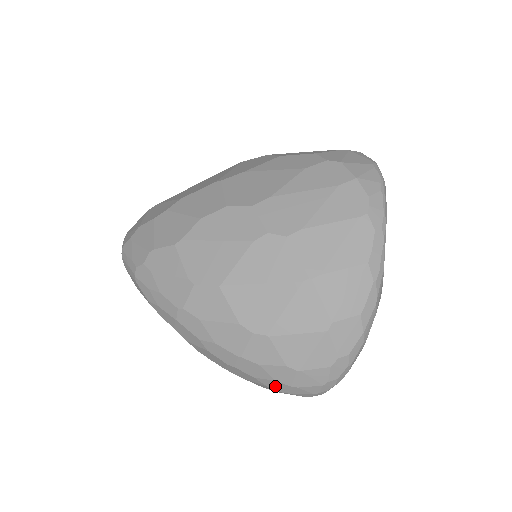
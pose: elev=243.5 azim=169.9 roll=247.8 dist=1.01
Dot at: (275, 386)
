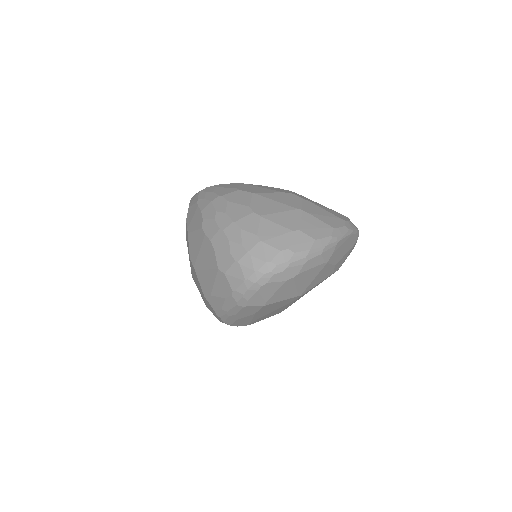
Dot at: (236, 252)
